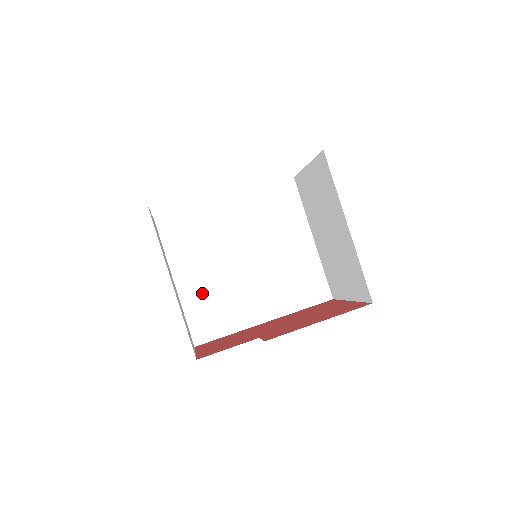
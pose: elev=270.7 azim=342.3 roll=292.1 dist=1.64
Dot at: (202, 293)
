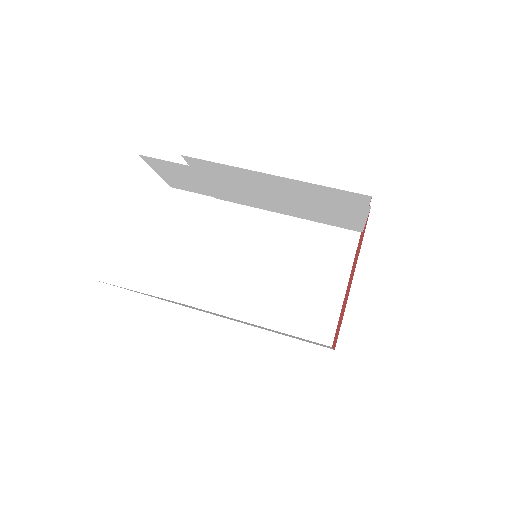
Dot at: occluded
